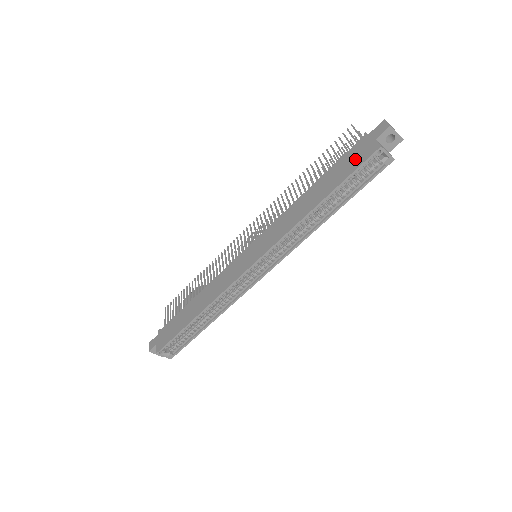
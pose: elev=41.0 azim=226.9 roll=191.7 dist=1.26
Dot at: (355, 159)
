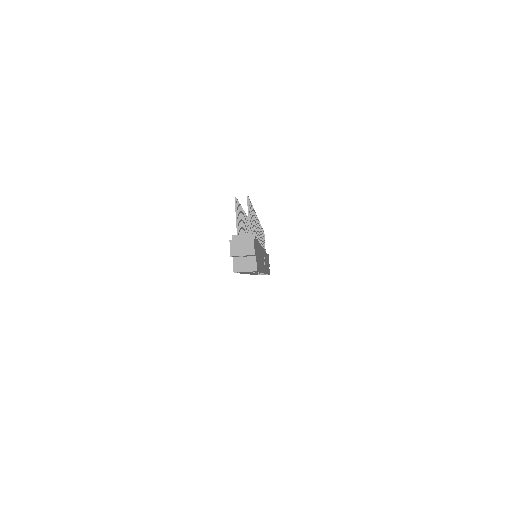
Dot at: occluded
